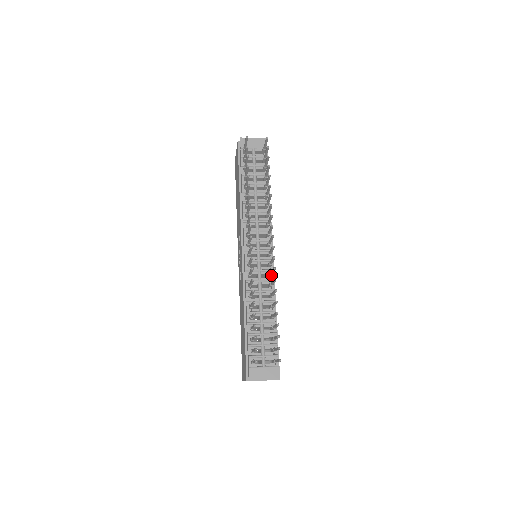
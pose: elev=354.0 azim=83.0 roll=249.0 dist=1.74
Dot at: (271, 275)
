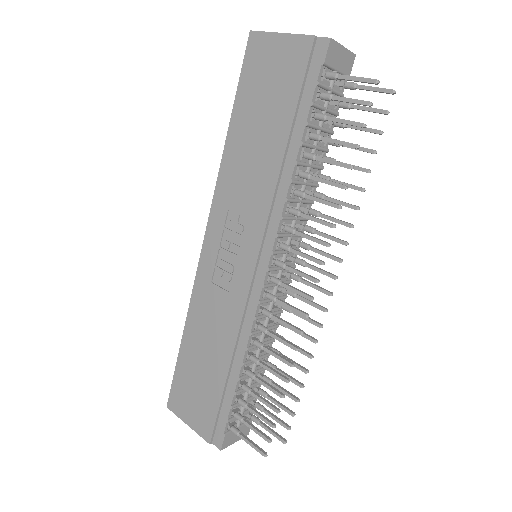
Dot at: (291, 312)
